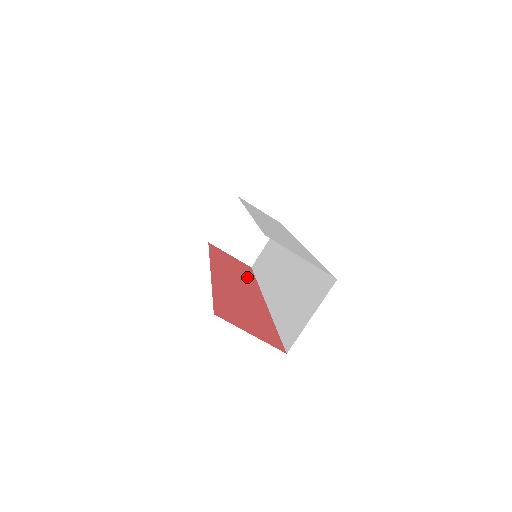
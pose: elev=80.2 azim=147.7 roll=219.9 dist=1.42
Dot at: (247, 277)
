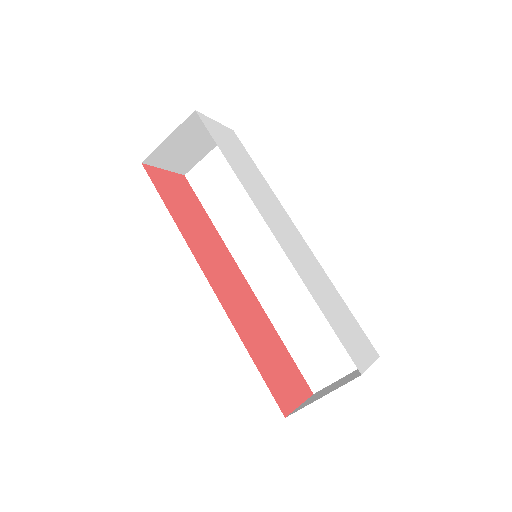
Dot at: (209, 229)
